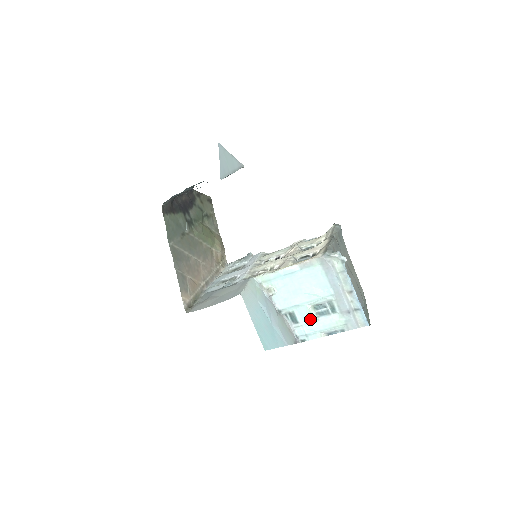
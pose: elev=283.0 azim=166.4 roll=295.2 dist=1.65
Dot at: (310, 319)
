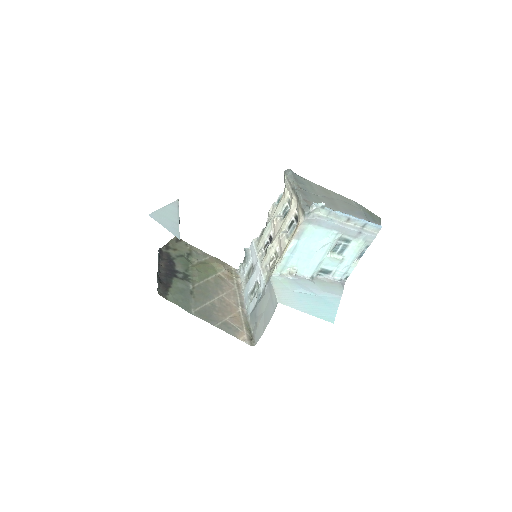
Dot at: (338, 262)
